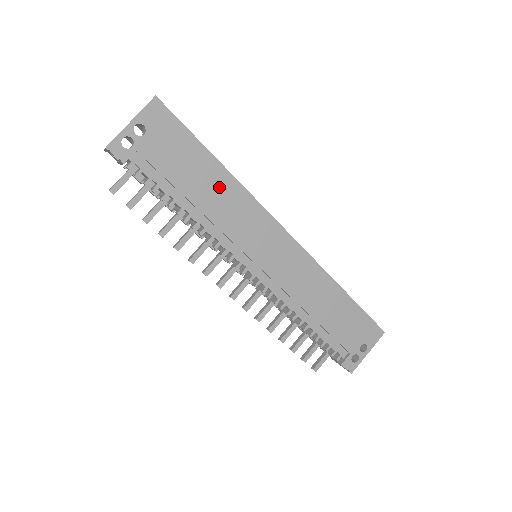
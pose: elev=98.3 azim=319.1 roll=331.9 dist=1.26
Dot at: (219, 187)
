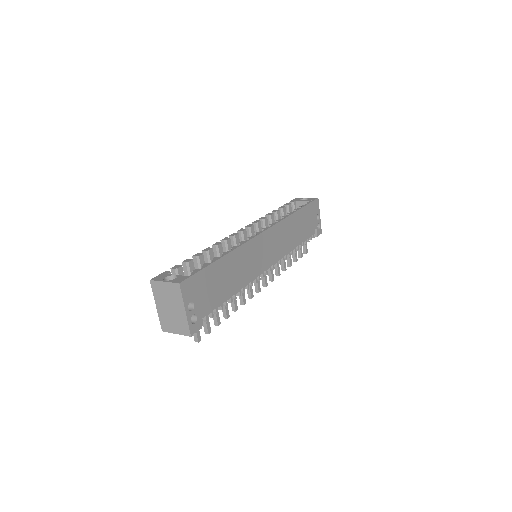
Dot at: (233, 265)
